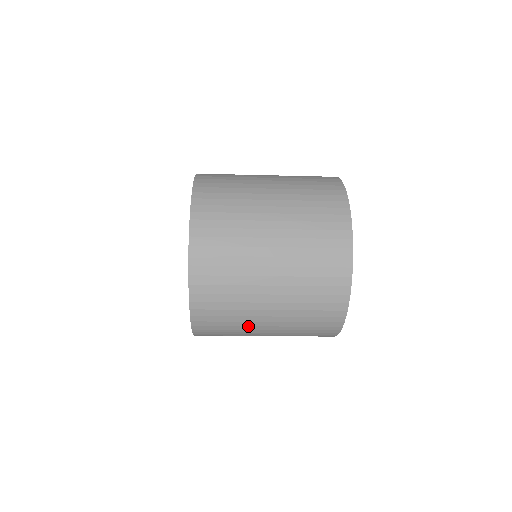
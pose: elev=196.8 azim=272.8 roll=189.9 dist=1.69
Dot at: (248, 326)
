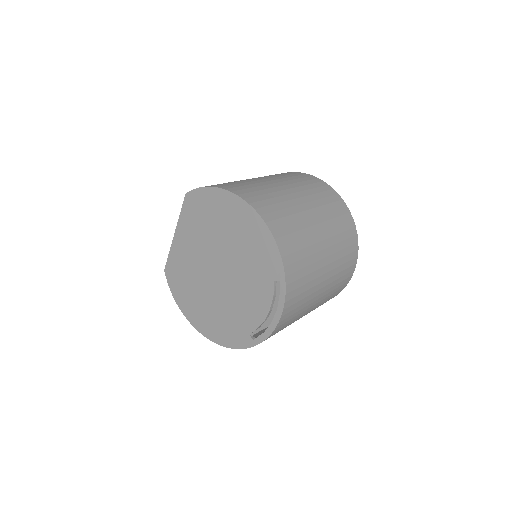
Dot at: (313, 293)
